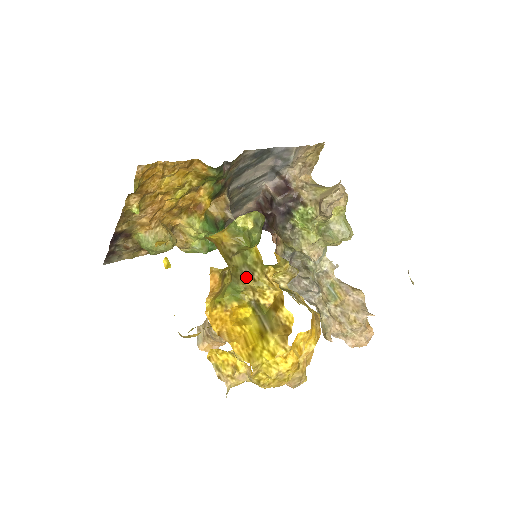
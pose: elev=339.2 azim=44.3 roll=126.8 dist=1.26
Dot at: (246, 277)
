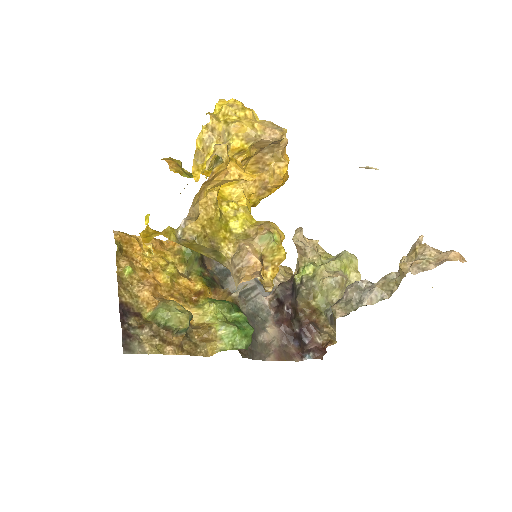
Dot at: occluded
